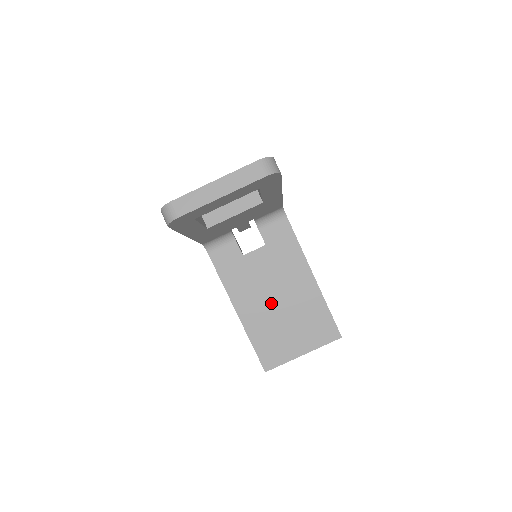
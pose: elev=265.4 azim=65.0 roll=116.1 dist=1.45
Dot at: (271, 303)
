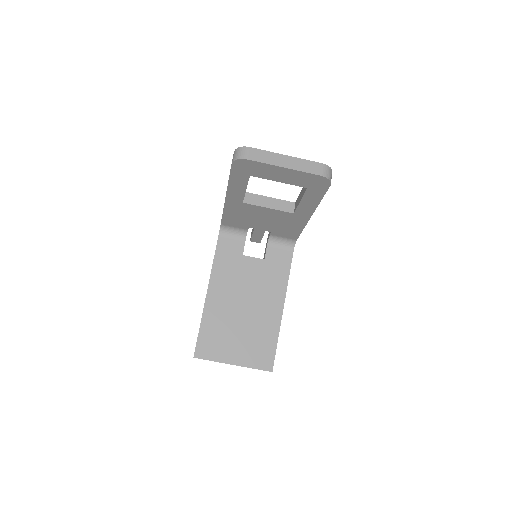
Dot at: (238, 305)
